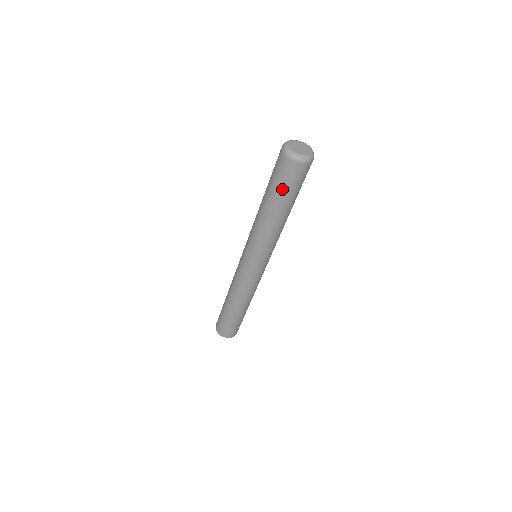
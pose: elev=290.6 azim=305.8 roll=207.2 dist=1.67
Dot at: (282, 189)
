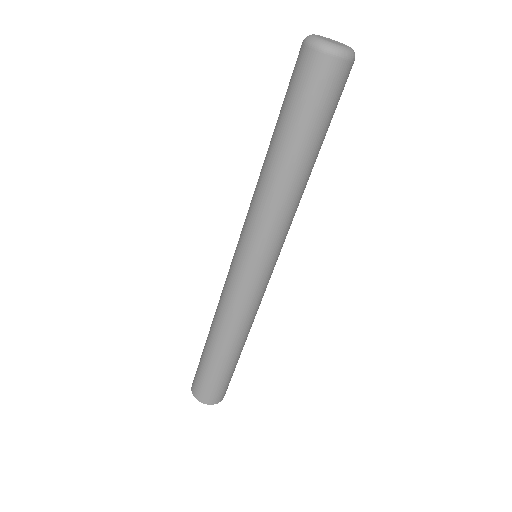
Dot at: (301, 112)
